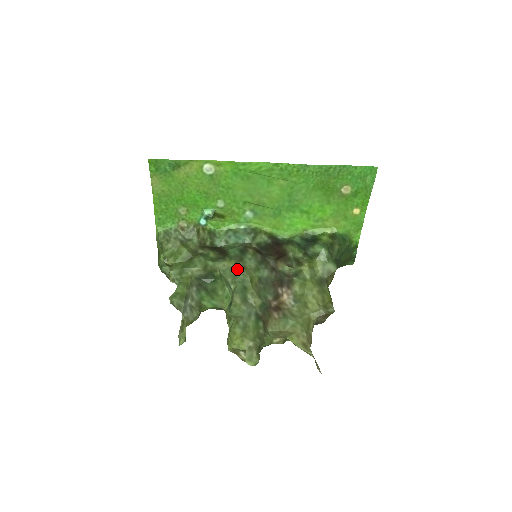
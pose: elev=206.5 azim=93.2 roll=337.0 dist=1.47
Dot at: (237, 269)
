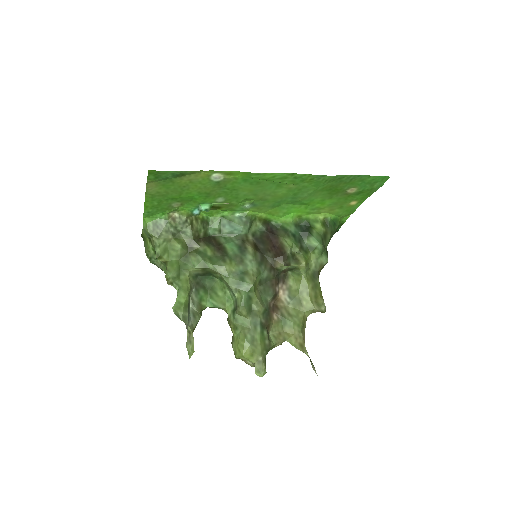
Dot at: (239, 274)
